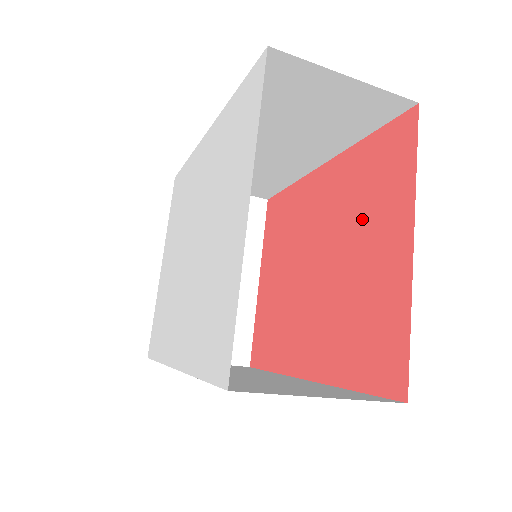
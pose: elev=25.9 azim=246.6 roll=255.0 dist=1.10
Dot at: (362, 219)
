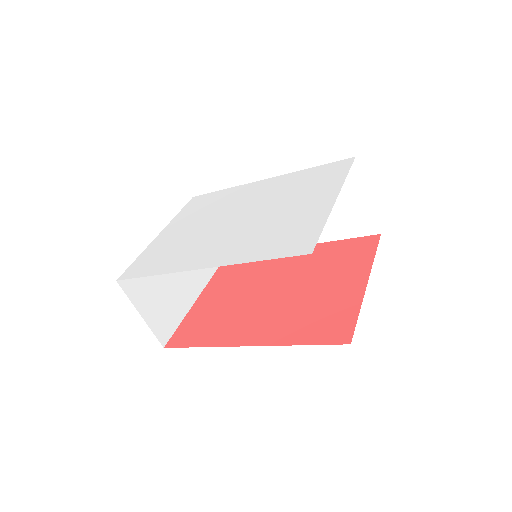
Dot at: (328, 271)
